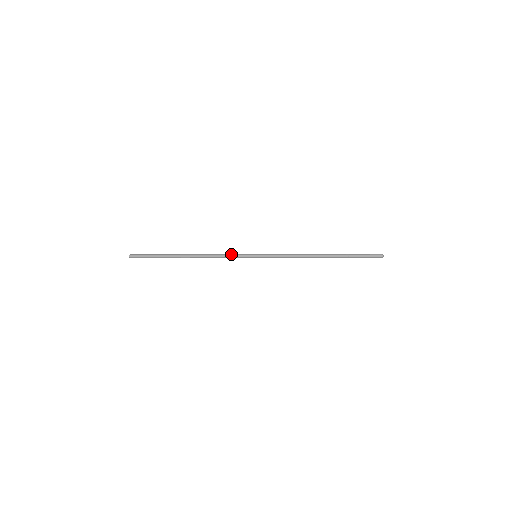
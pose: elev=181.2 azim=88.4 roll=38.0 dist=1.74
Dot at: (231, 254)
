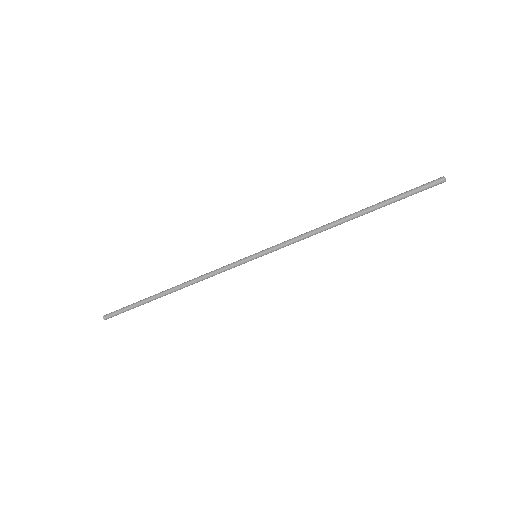
Dot at: (224, 268)
